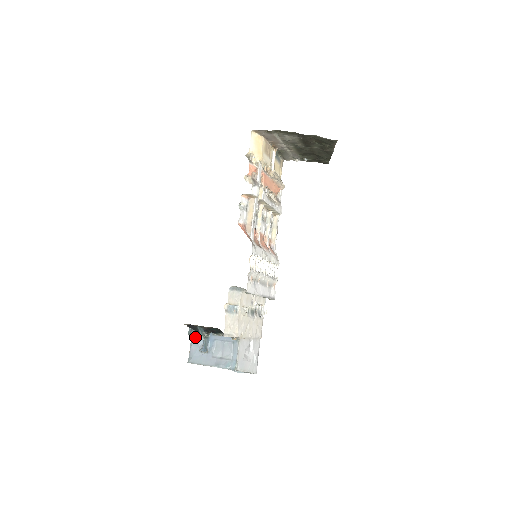
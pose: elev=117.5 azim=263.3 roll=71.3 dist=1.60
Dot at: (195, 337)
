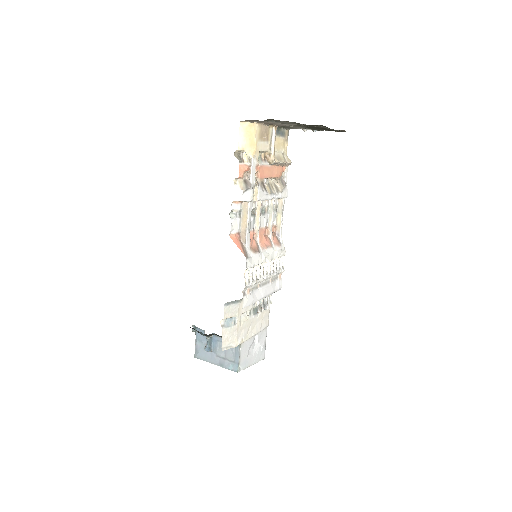
Dot at: (199, 335)
